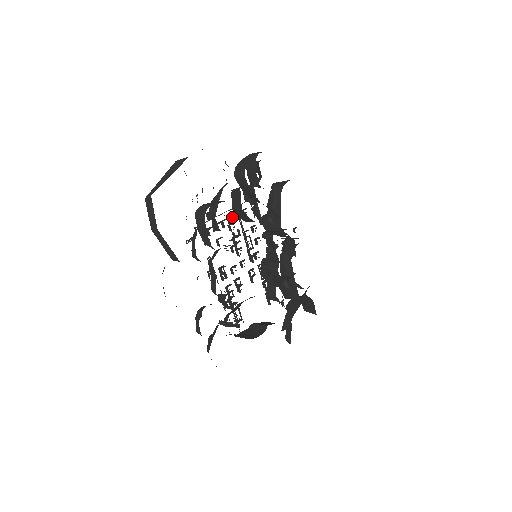
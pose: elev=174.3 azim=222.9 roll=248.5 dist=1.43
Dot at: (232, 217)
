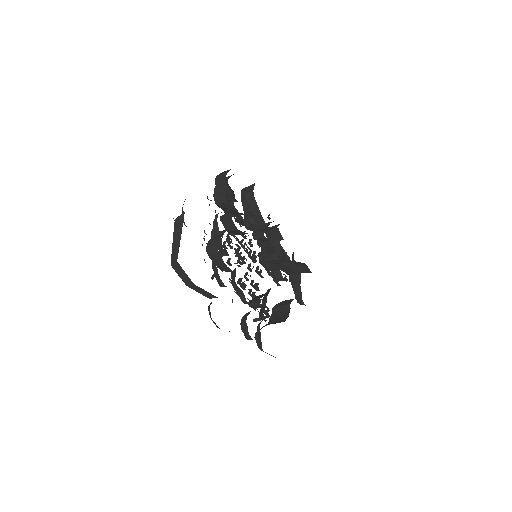
Dot at: (228, 237)
